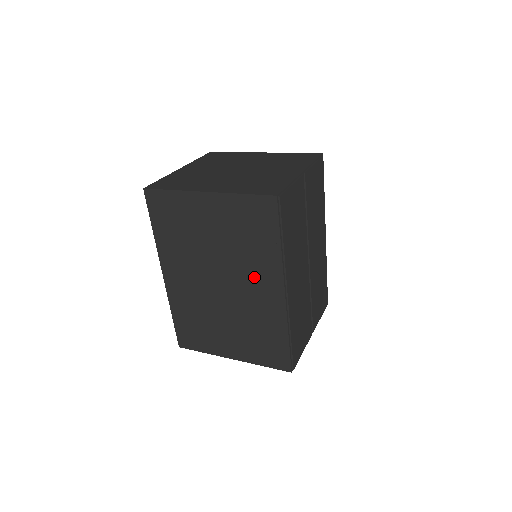
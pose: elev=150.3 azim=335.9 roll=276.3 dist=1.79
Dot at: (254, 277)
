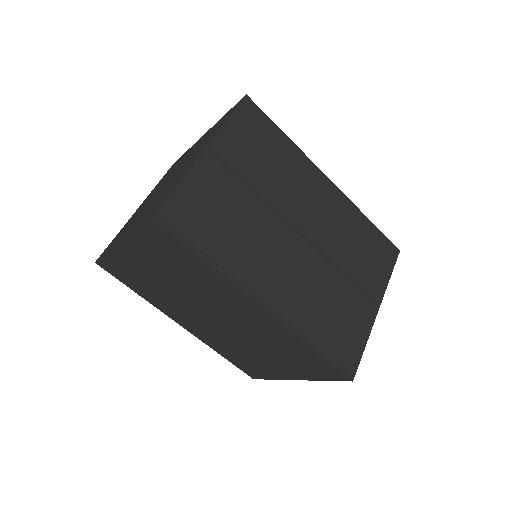
Dot at: (227, 302)
